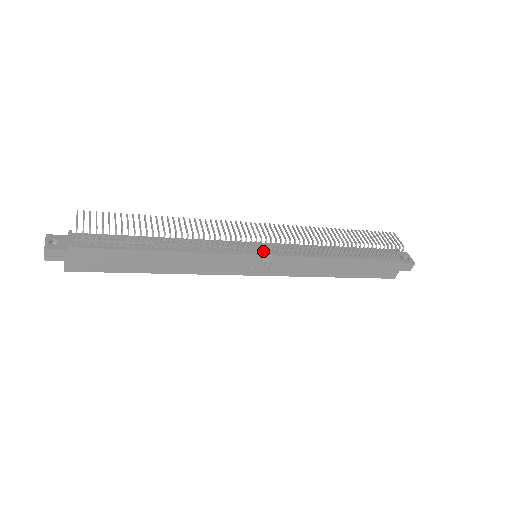
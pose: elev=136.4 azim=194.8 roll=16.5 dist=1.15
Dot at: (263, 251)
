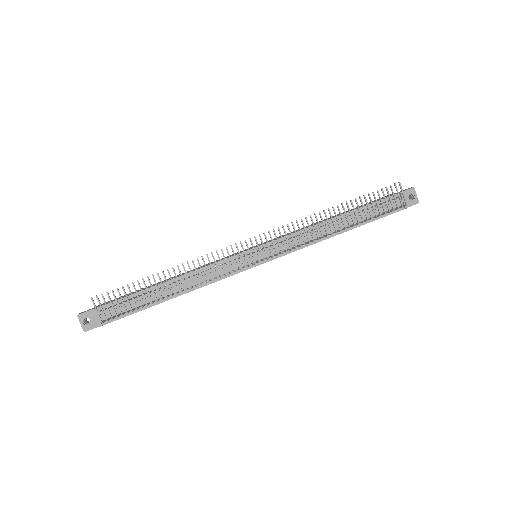
Dot at: occluded
